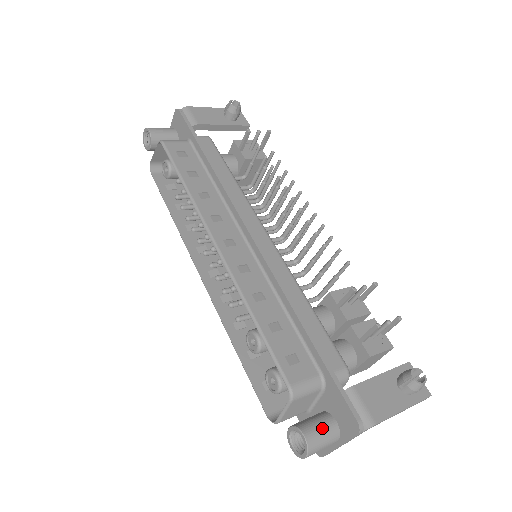
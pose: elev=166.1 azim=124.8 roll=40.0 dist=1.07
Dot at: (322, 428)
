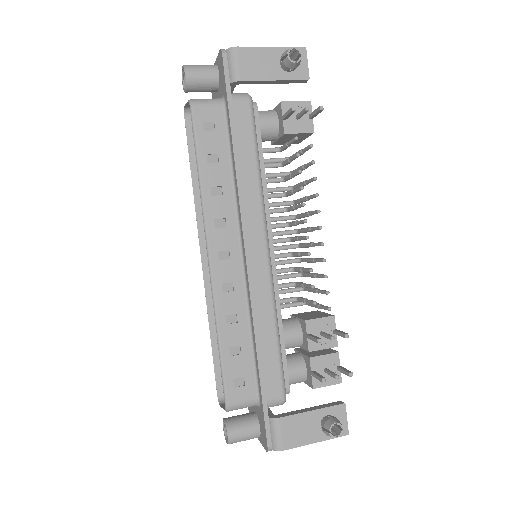
Dot at: (245, 432)
